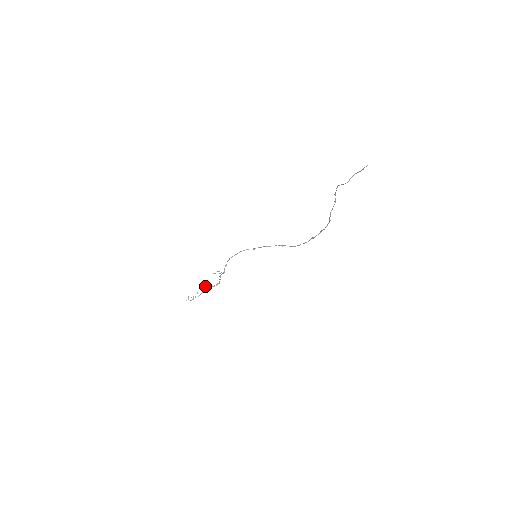
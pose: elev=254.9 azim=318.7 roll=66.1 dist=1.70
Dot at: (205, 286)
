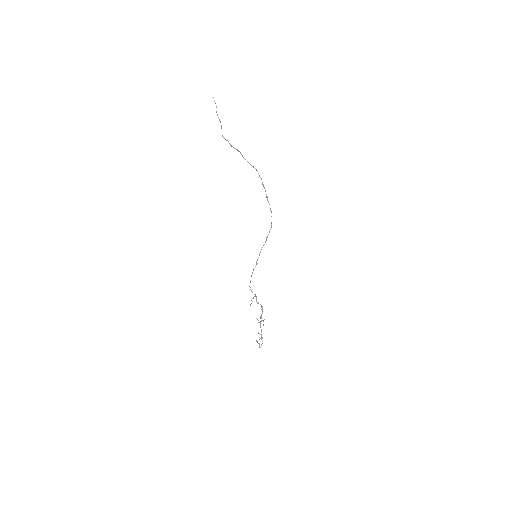
Dot at: (258, 322)
